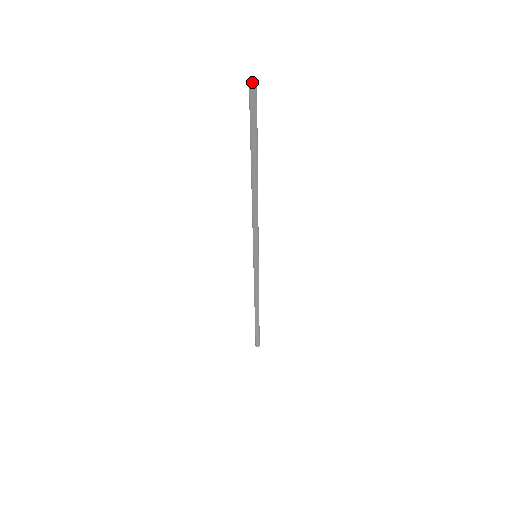
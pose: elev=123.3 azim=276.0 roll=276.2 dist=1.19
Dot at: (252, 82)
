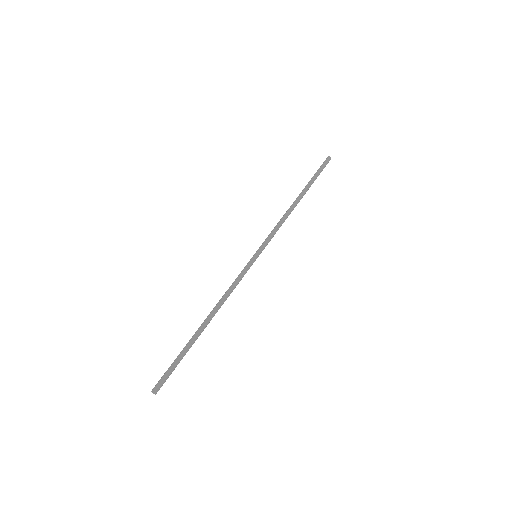
Dot at: (329, 160)
